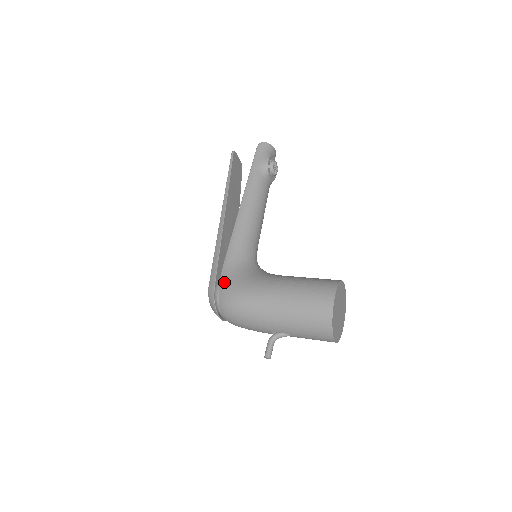
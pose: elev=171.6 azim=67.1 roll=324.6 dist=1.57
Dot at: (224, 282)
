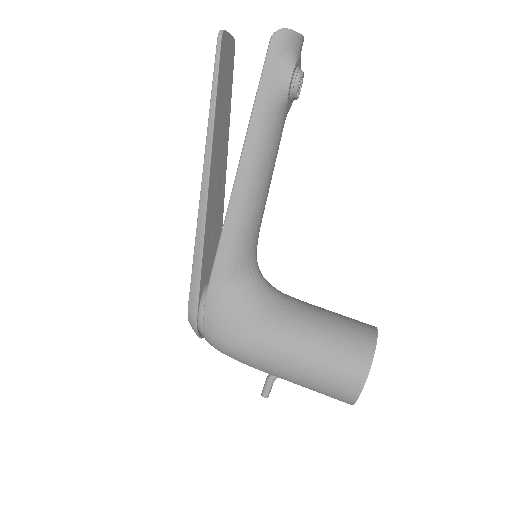
Dot at: (211, 316)
